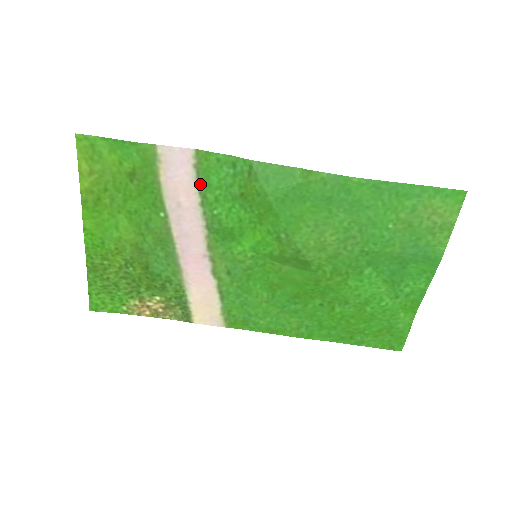
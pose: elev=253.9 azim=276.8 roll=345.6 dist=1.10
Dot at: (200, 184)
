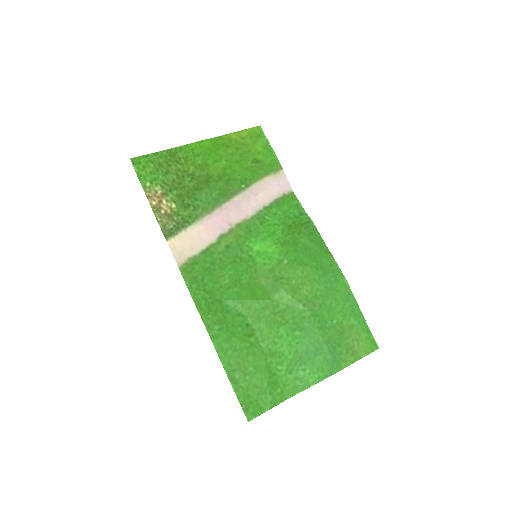
Dot at: (277, 201)
